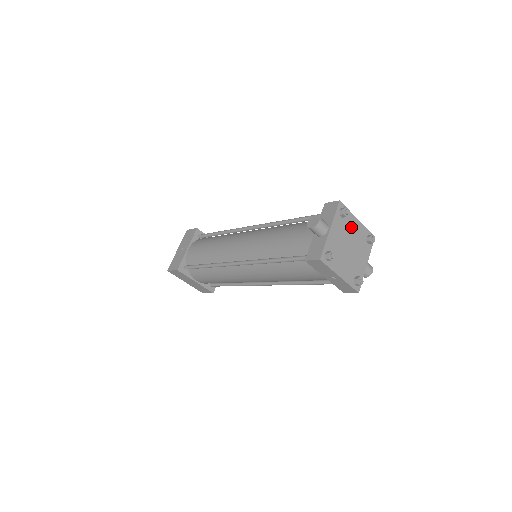
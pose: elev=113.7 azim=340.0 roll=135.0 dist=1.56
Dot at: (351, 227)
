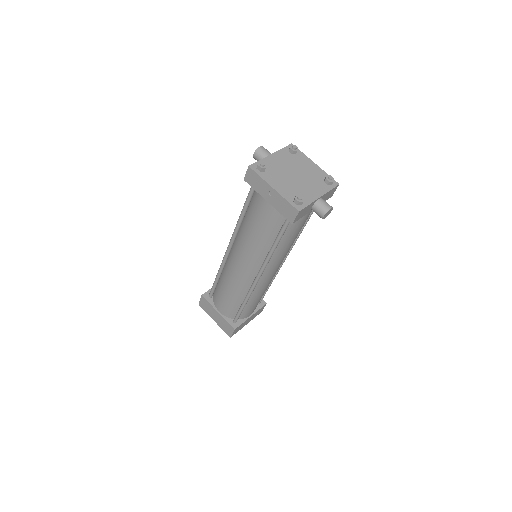
Dot at: (303, 164)
